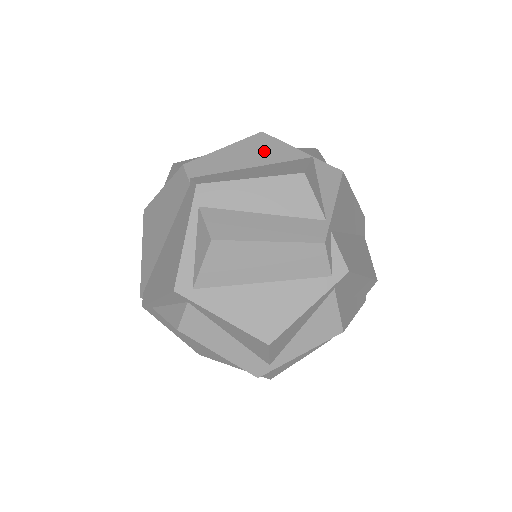
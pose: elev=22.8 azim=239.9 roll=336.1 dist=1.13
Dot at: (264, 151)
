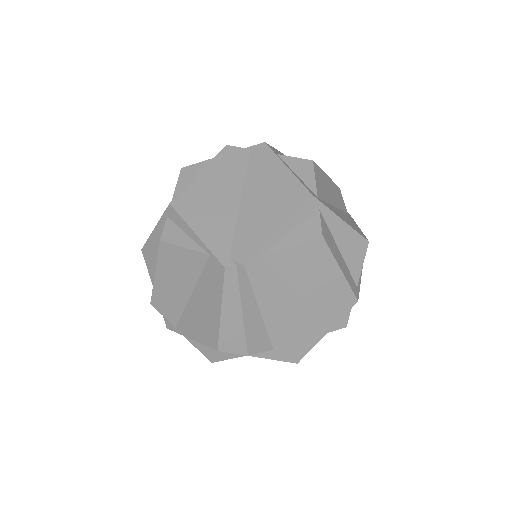
Dot at: occluded
